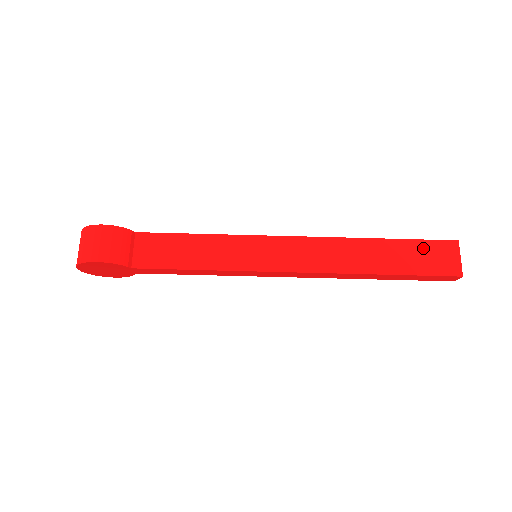
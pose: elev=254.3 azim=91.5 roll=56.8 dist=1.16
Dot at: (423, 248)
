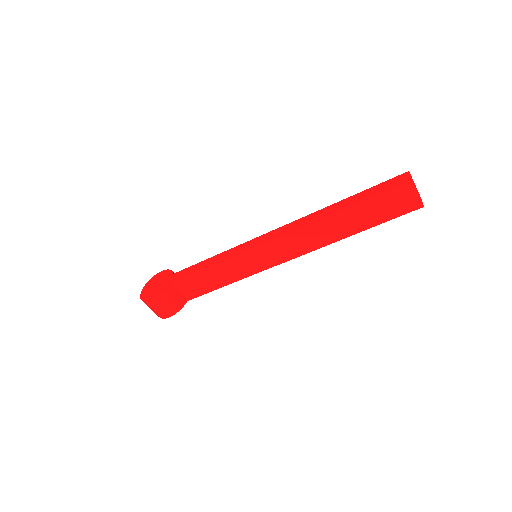
Dot at: (381, 201)
